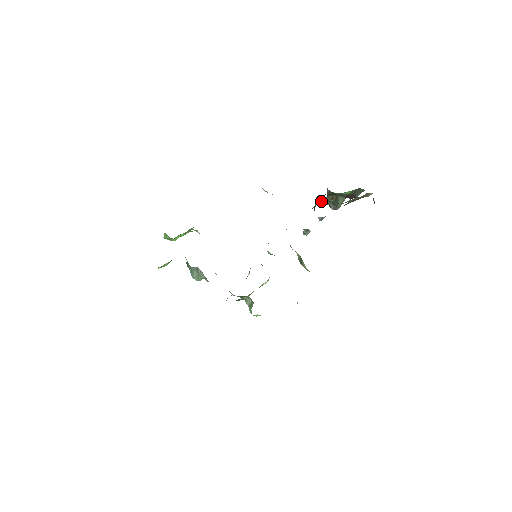
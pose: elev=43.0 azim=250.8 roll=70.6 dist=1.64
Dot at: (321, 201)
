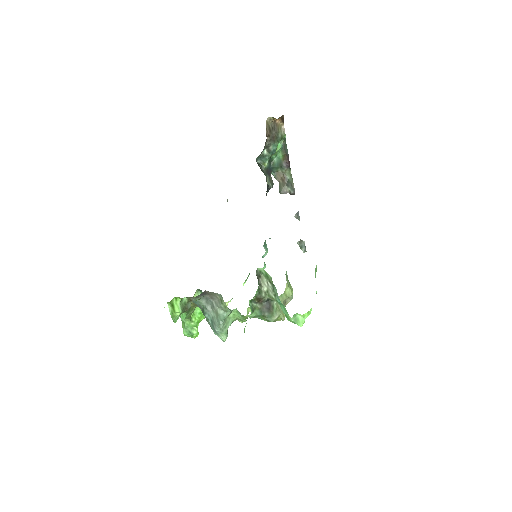
Dot at: (279, 192)
